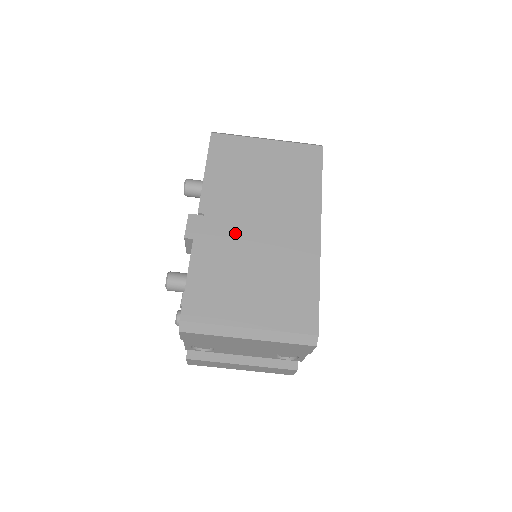
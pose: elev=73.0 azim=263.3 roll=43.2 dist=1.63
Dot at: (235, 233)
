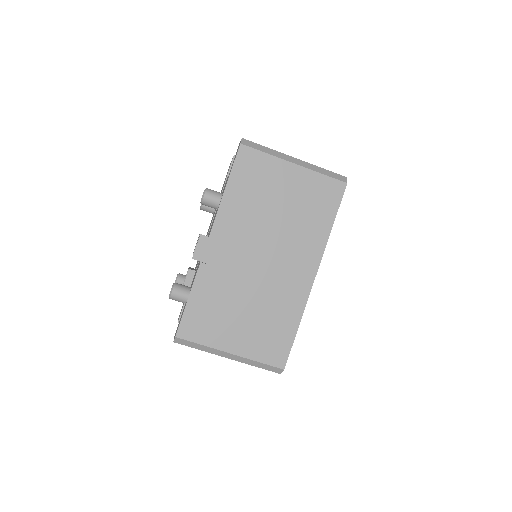
Dot at: (239, 264)
